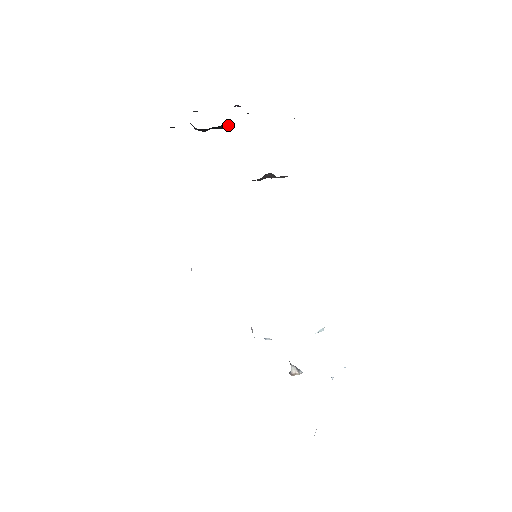
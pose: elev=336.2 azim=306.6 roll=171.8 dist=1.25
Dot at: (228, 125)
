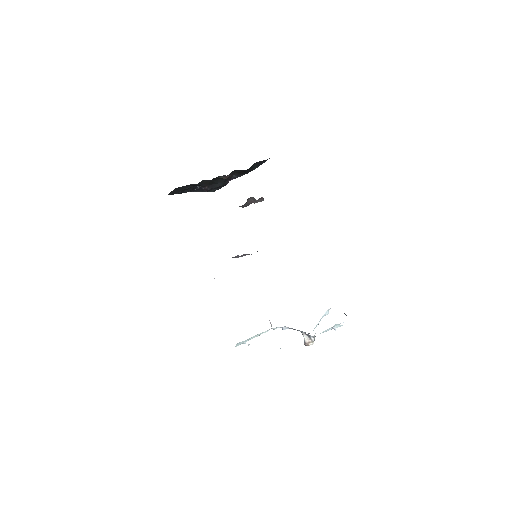
Dot at: (221, 181)
